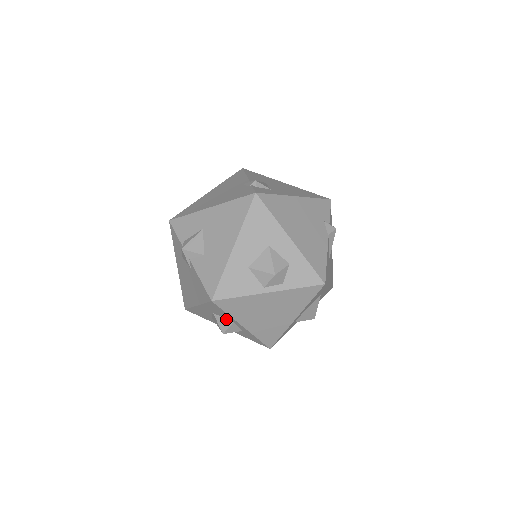
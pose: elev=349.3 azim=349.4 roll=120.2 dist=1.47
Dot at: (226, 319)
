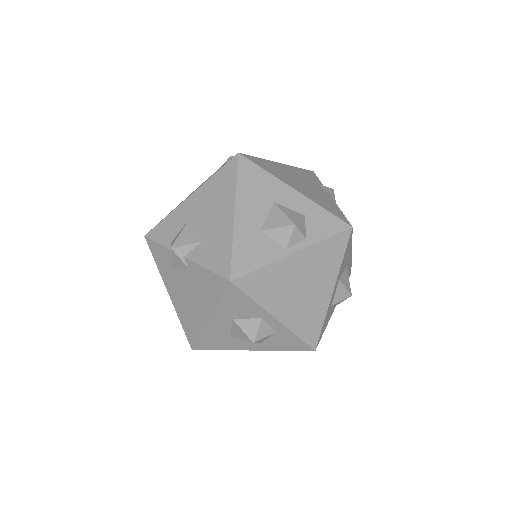
Dot at: (251, 319)
